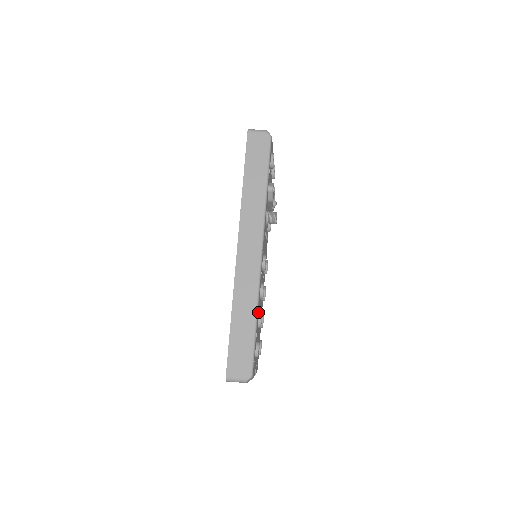
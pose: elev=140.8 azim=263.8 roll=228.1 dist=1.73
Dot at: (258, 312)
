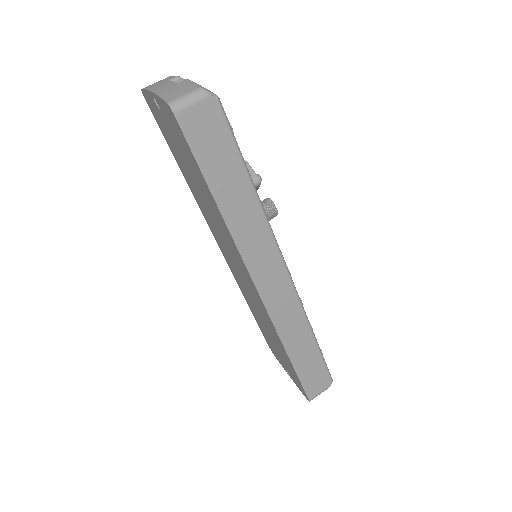
Dot at: occluded
